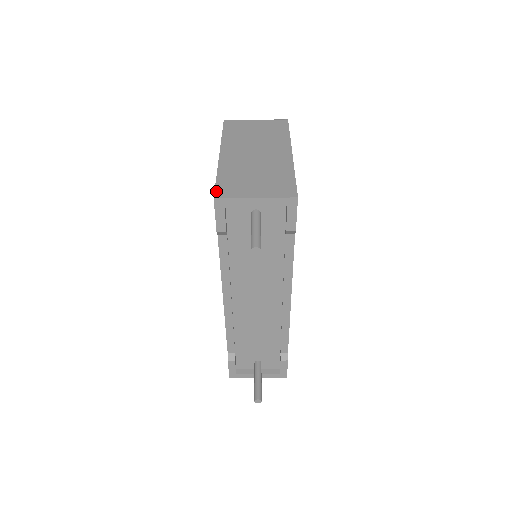
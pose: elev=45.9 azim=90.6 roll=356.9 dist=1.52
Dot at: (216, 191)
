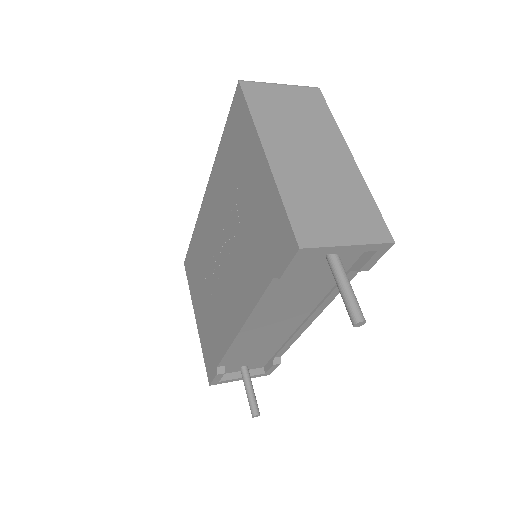
Dot at: (296, 234)
